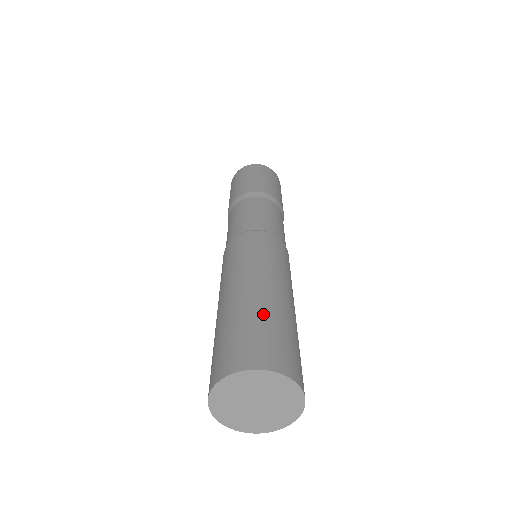
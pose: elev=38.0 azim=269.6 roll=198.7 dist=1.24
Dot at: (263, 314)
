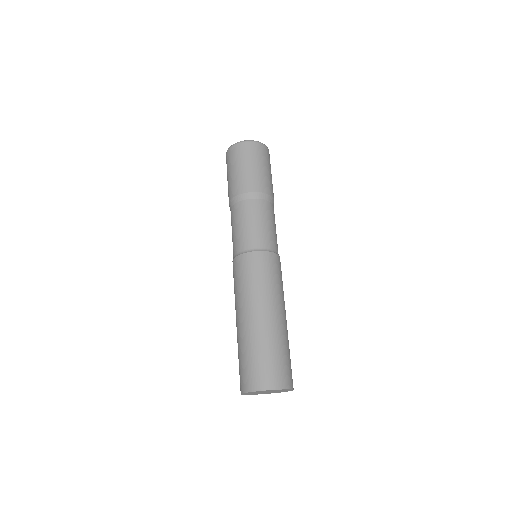
Dot at: (274, 344)
